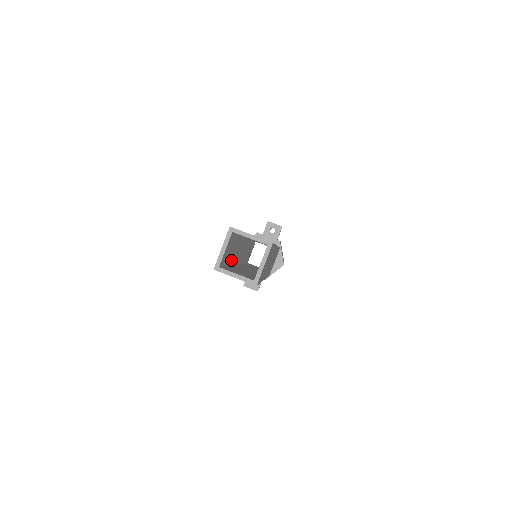
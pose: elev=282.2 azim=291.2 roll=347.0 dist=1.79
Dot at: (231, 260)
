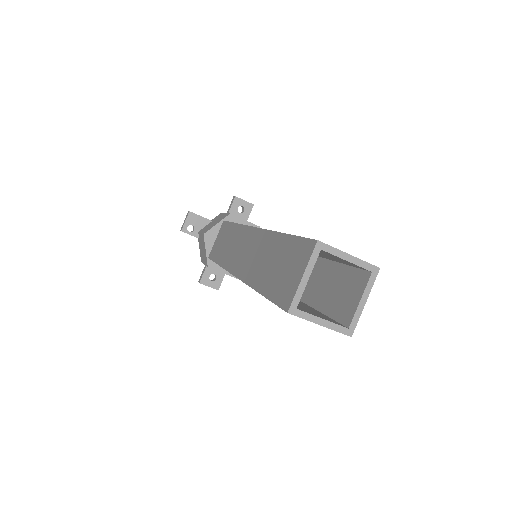
Dot at: occluded
